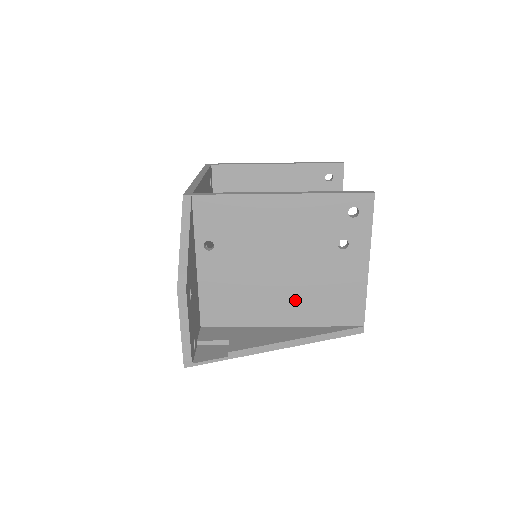
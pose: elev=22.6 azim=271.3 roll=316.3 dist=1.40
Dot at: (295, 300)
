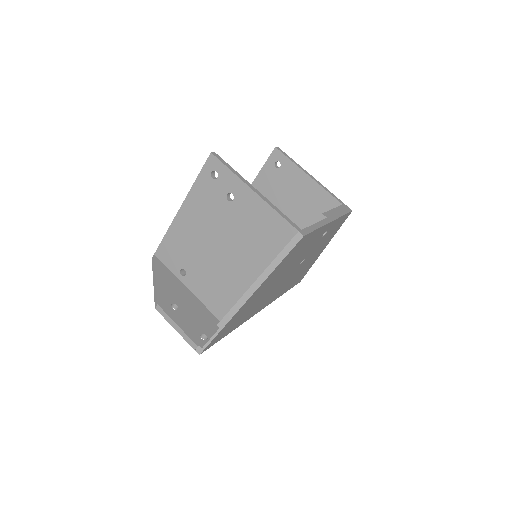
Dot at: (247, 258)
